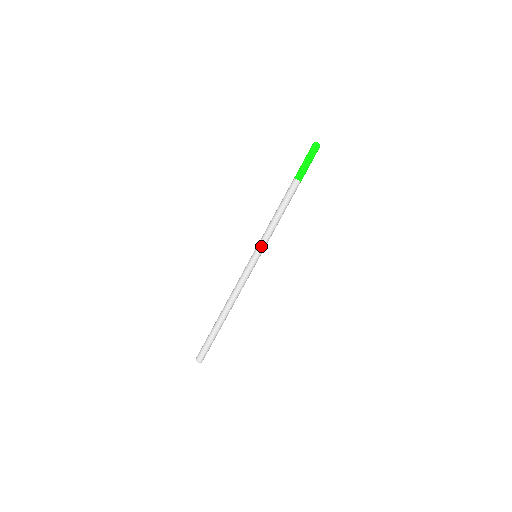
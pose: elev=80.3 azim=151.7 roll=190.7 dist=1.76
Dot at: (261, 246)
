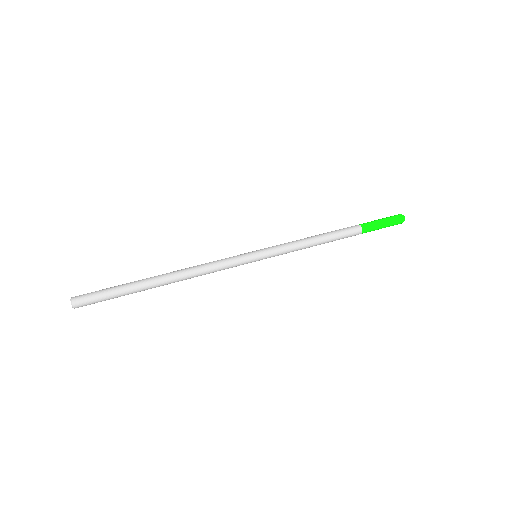
Dot at: (270, 247)
